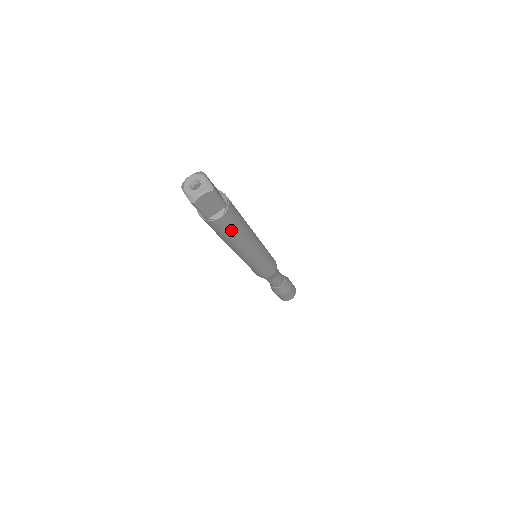
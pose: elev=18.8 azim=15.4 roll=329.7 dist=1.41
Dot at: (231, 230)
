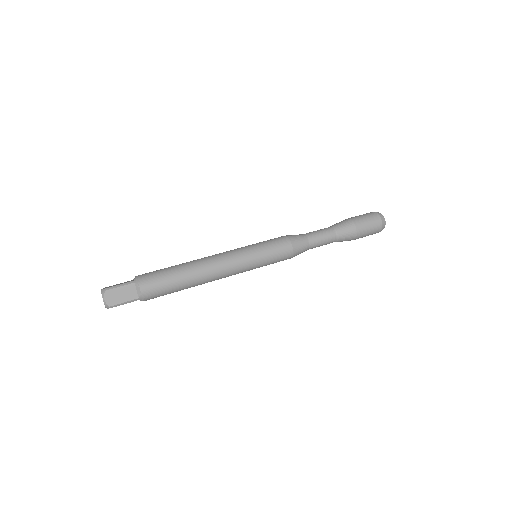
Dot at: (169, 293)
